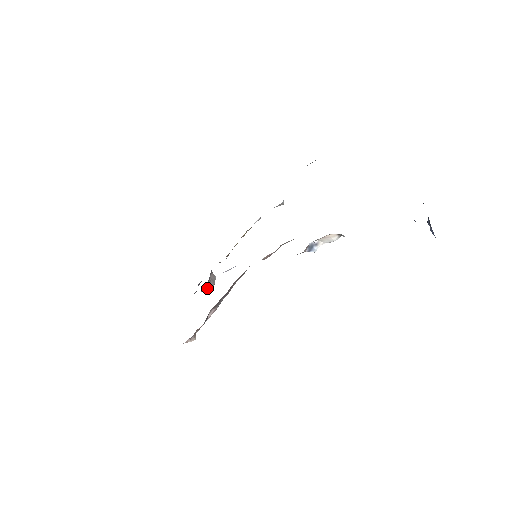
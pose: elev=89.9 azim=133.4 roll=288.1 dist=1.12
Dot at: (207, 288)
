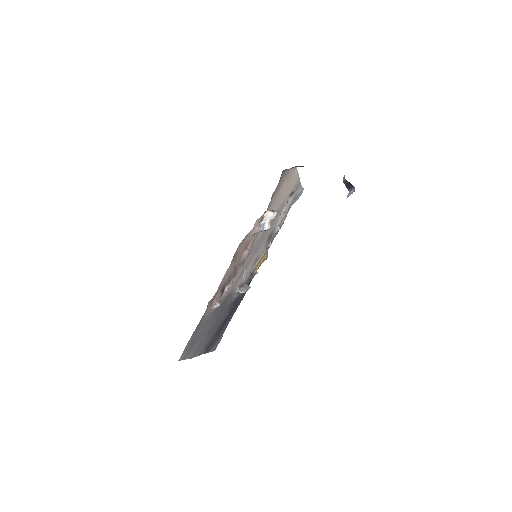
Dot at: (239, 290)
